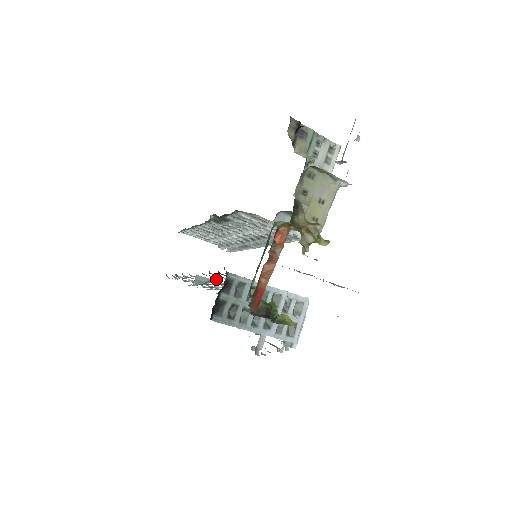
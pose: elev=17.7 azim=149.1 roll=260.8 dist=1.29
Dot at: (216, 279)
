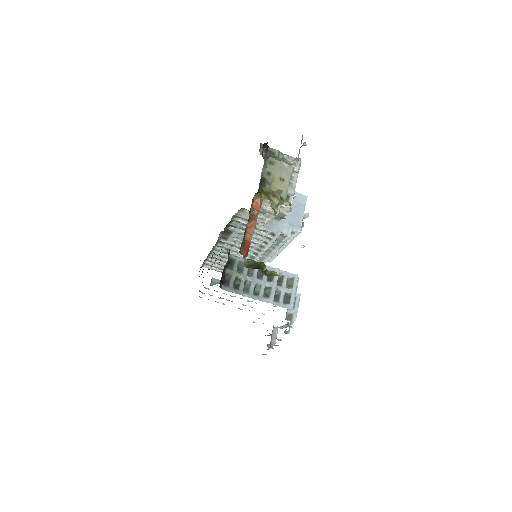
Dot at: occluded
